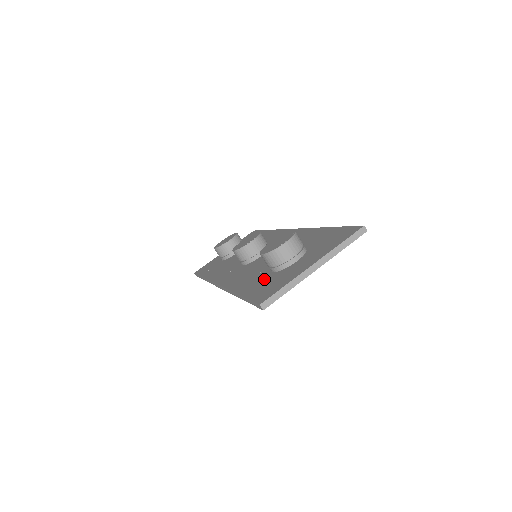
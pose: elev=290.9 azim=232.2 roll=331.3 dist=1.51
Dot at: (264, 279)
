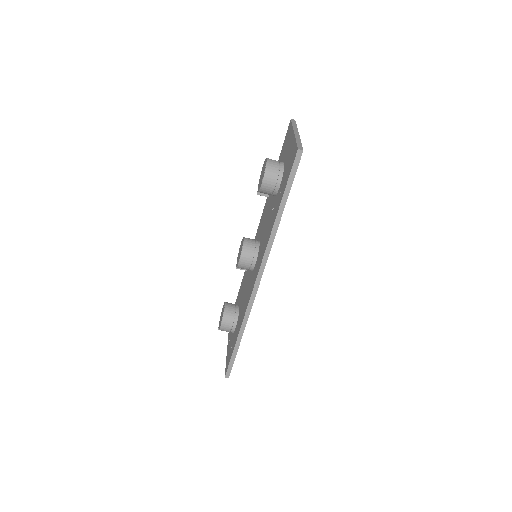
Dot at: (281, 188)
